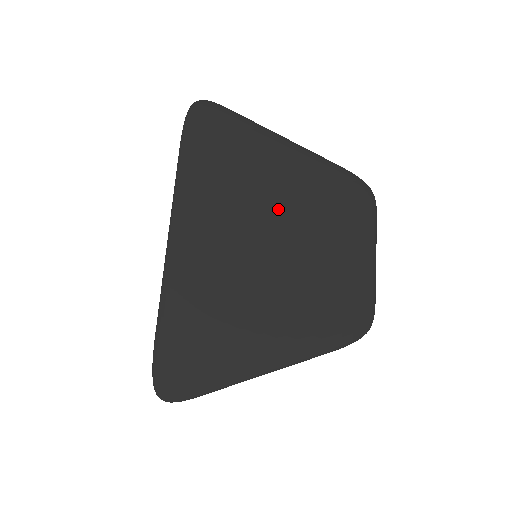
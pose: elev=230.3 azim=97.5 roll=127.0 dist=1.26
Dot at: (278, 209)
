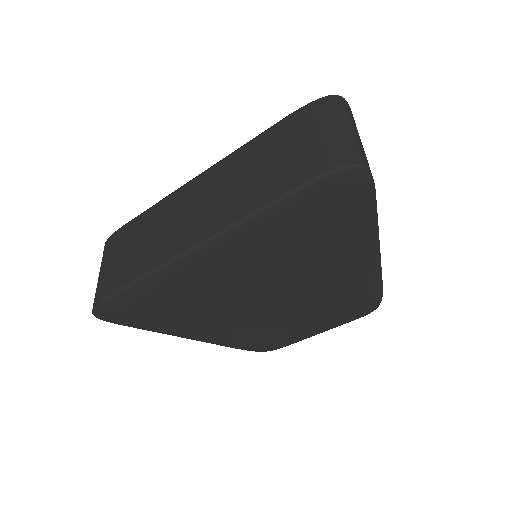
Dot at: (301, 284)
